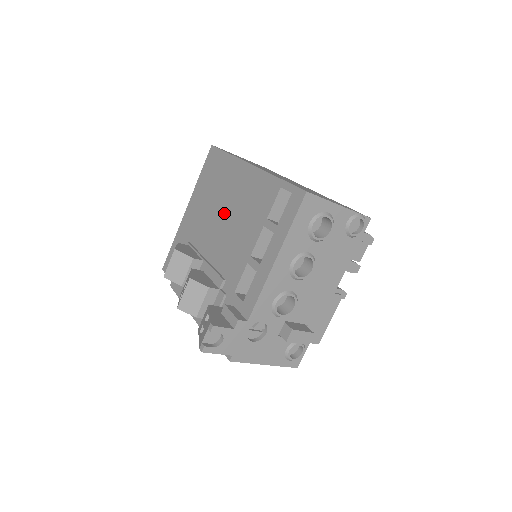
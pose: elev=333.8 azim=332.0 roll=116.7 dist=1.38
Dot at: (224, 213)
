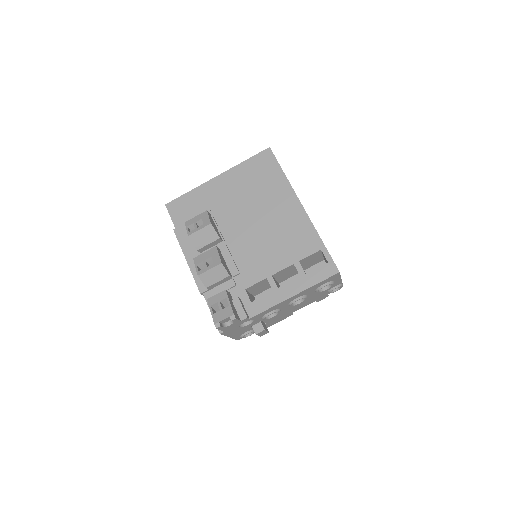
Dot at: (260, 220)
